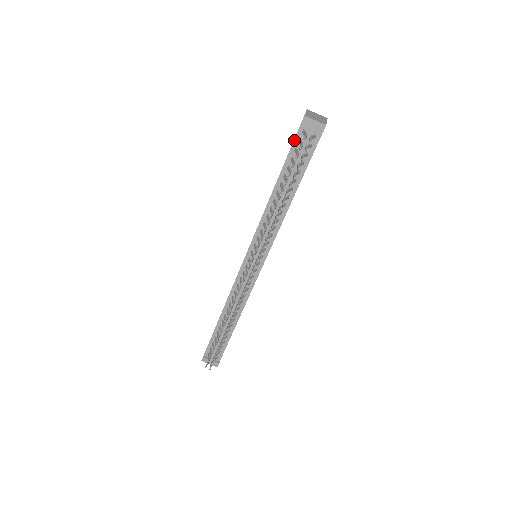
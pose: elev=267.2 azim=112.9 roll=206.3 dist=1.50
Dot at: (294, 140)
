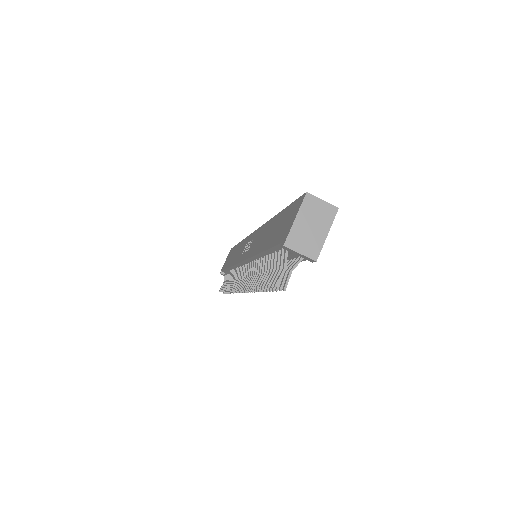
Dot at: (275, 246)
